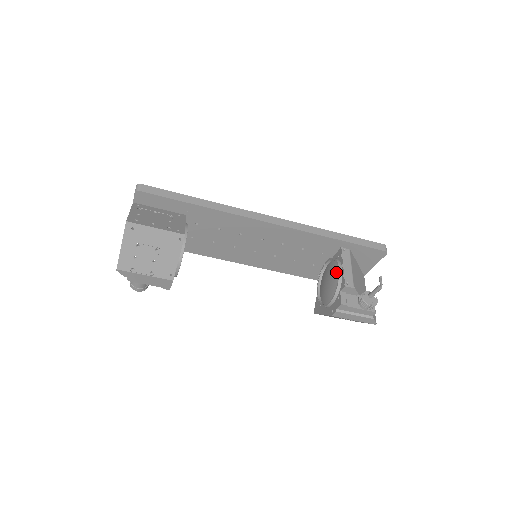
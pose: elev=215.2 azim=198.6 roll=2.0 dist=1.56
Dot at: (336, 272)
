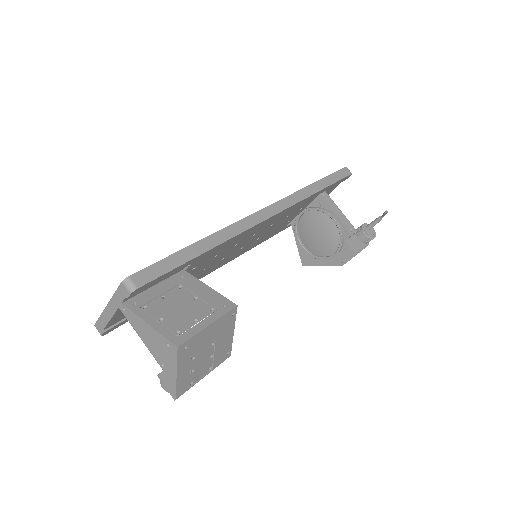
Dot at: (328, 223)
